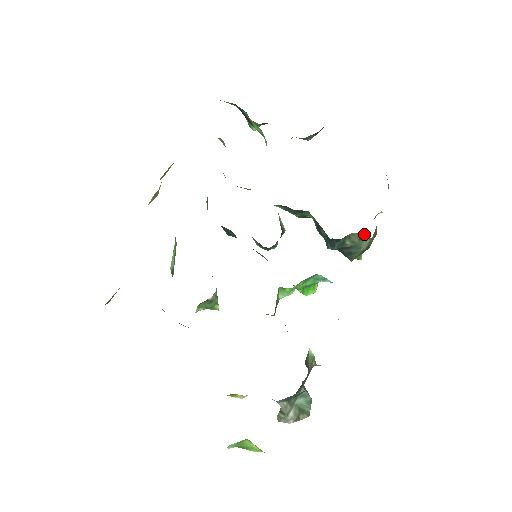
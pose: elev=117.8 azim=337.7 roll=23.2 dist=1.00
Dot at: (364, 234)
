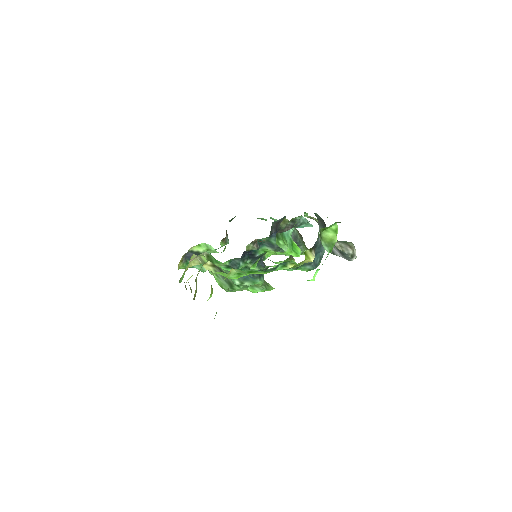
Dot at: (284, 220)
